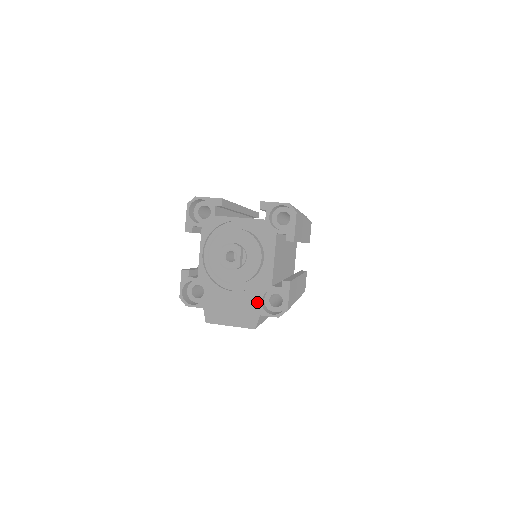
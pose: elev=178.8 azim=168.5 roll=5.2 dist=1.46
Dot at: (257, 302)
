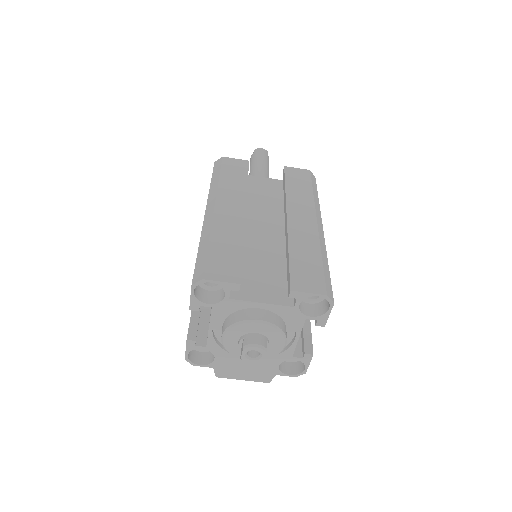
Dot at: (274, 367)
